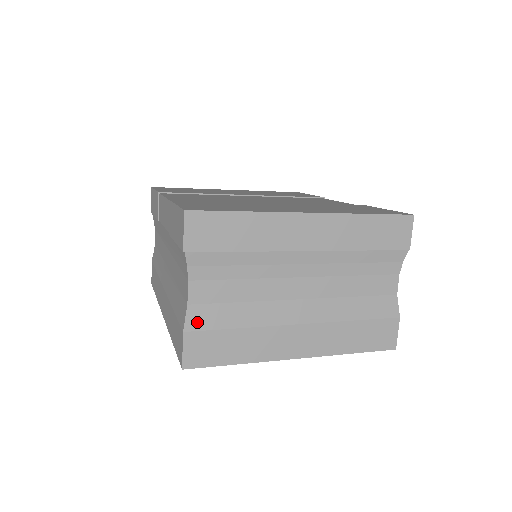
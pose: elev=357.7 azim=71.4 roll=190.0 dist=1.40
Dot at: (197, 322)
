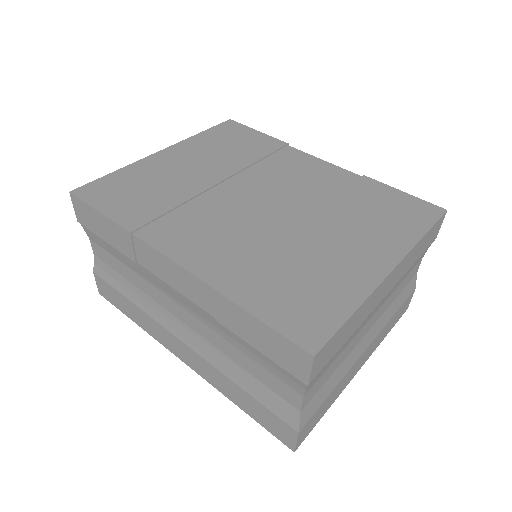
Dot at: (307, 416)
